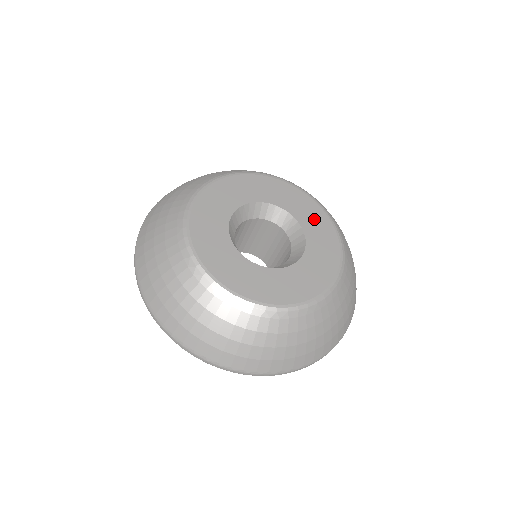
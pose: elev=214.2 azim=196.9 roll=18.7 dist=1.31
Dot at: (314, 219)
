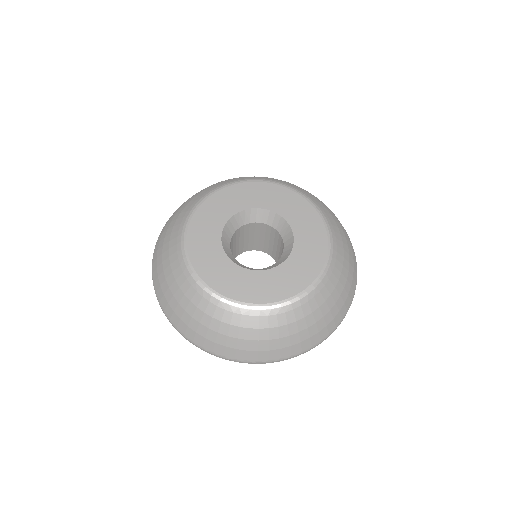
Dot at: (310, 229)
